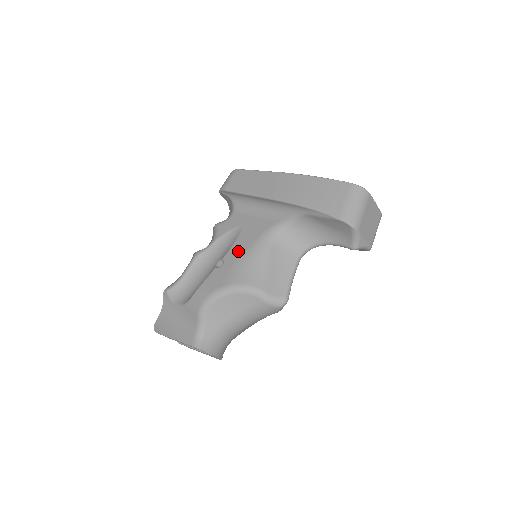
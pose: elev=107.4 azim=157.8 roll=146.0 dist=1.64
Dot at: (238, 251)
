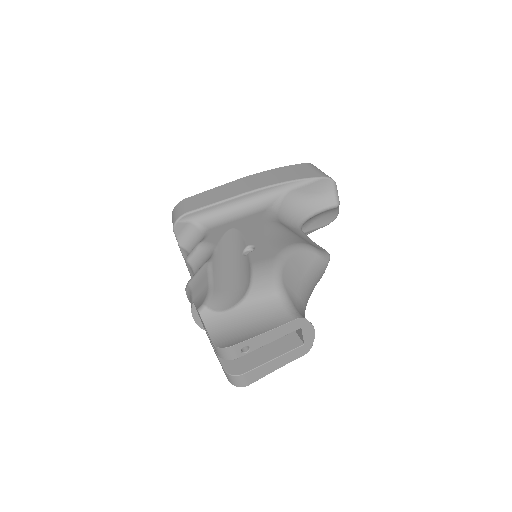
Dot at: (257, 234)
